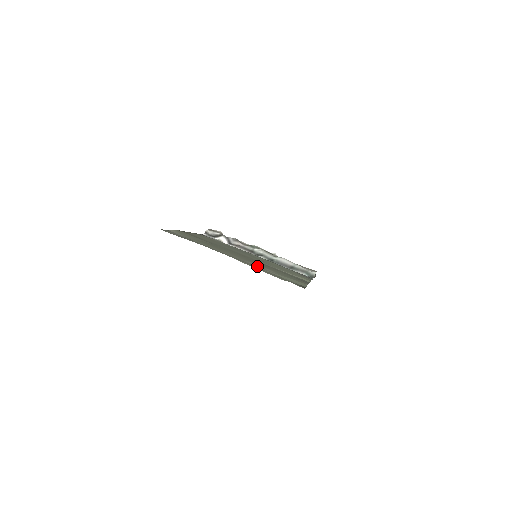
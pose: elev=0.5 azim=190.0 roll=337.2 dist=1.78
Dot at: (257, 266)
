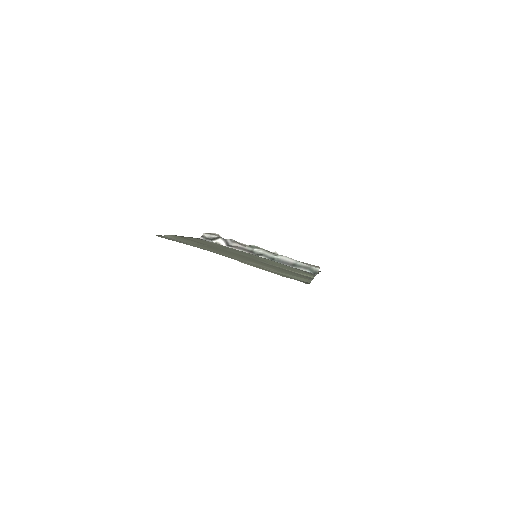
Dot at: (257, 265)
